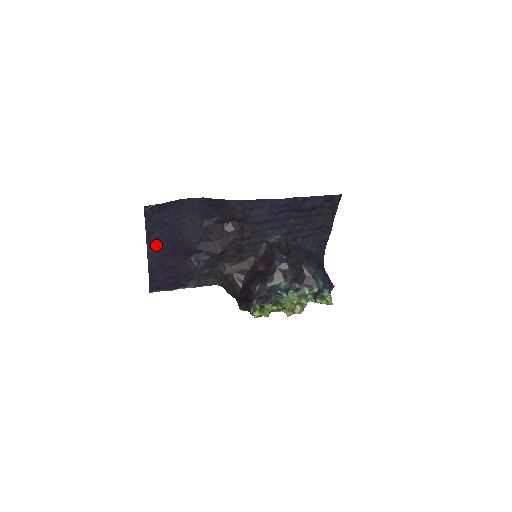
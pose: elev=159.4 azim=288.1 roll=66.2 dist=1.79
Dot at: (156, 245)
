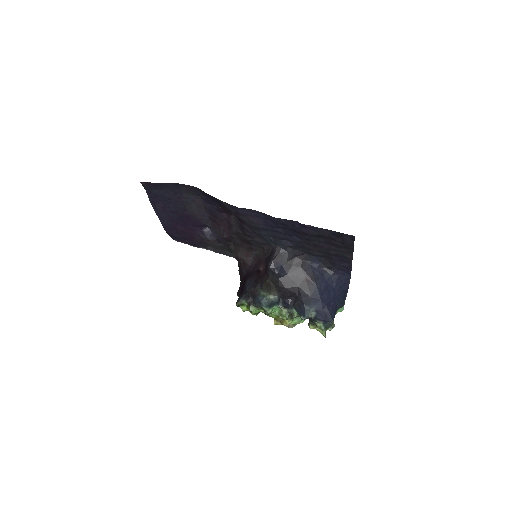
Dot at: (163, 212)
